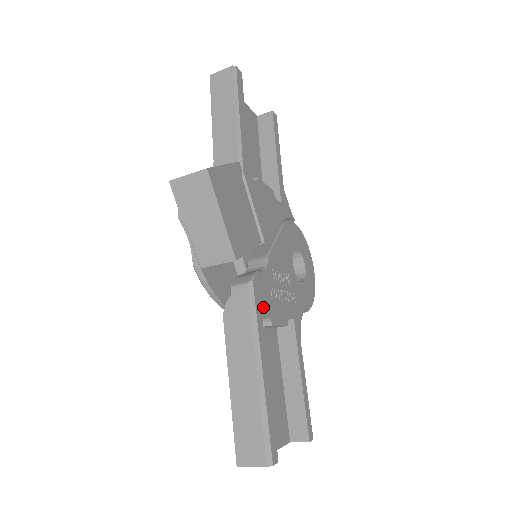
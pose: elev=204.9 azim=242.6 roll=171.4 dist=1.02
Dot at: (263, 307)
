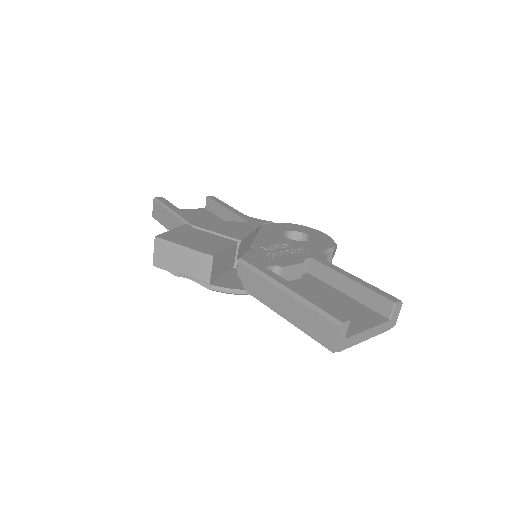
Dot at: (263, 264)
